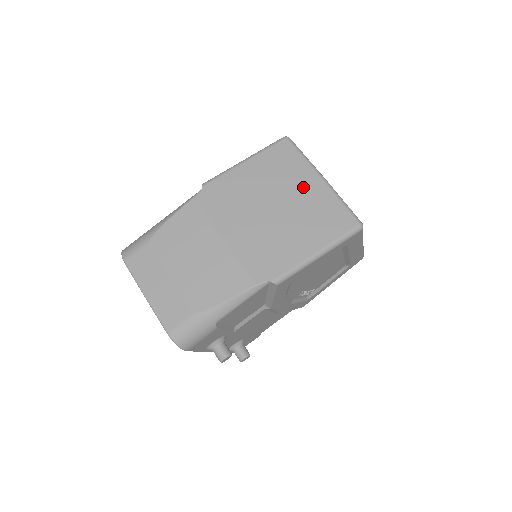
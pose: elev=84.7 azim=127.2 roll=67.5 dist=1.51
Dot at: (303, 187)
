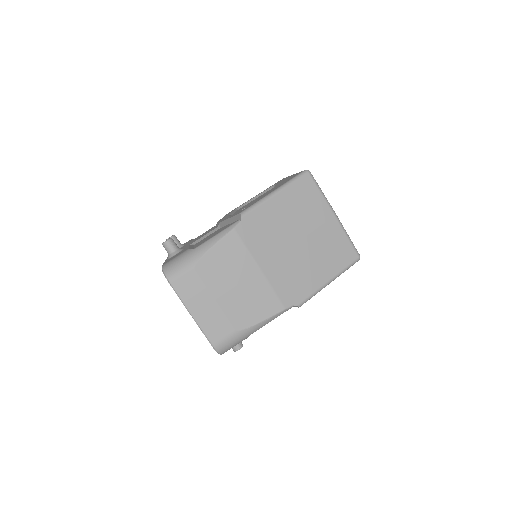
Dot at: (321, 223)
